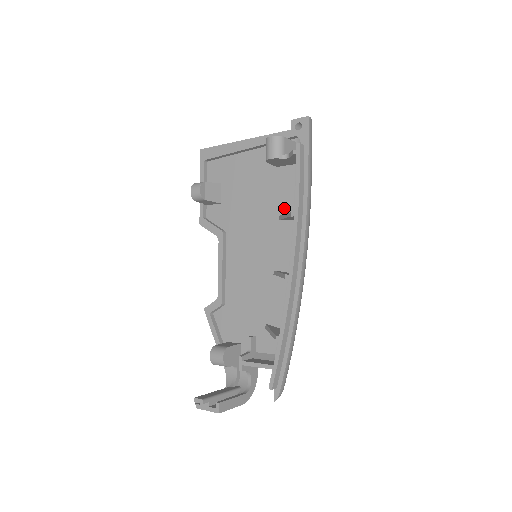
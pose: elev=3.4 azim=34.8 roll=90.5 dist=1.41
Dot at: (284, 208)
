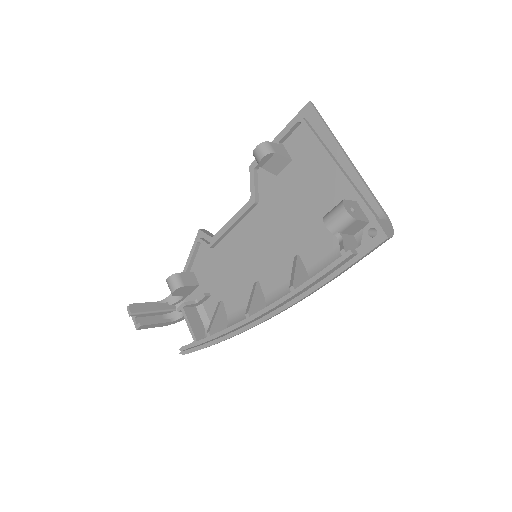
Dot at: (307, 254)
